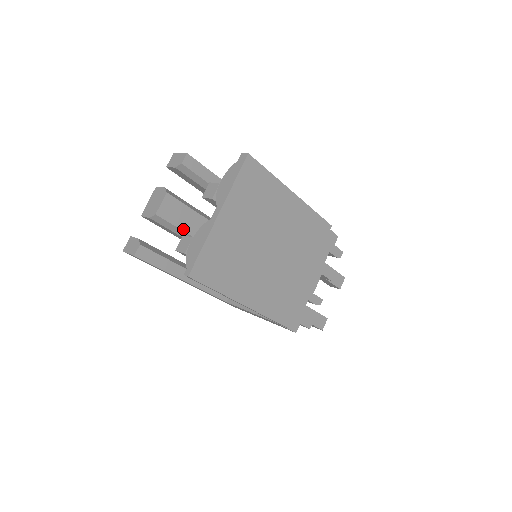
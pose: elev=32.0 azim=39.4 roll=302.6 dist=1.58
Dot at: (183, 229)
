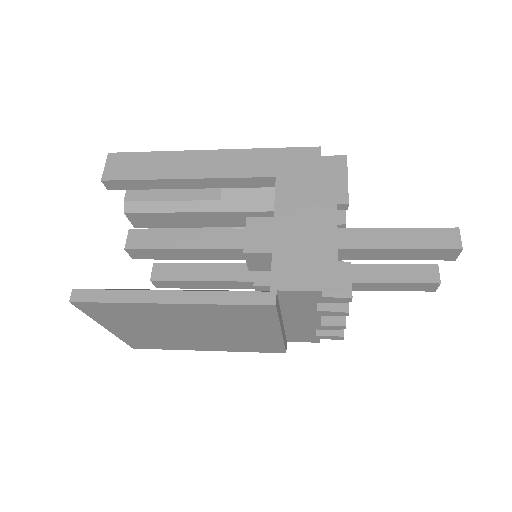
Dot at: (173, 226)
